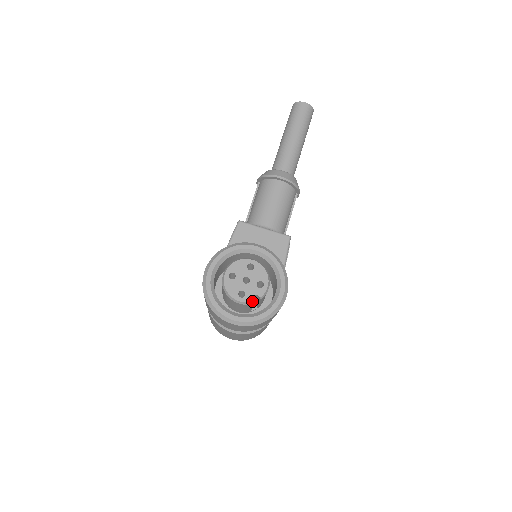
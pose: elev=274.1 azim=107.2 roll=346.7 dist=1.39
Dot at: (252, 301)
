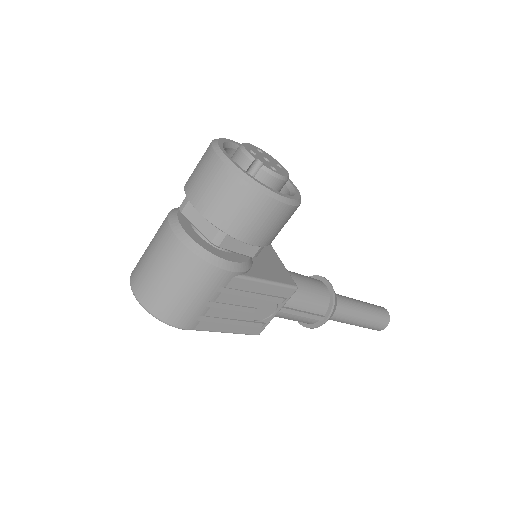
Dot at: (255, 158)
